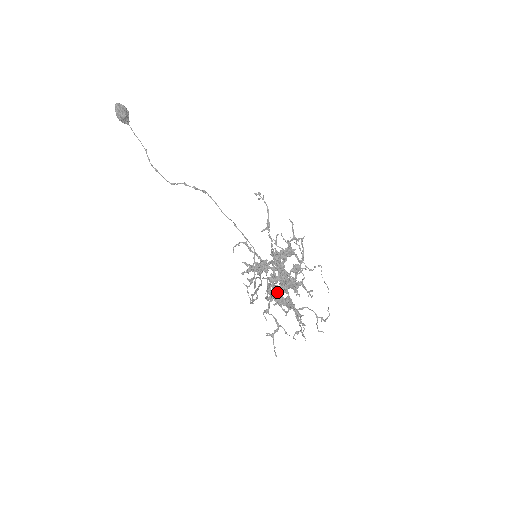
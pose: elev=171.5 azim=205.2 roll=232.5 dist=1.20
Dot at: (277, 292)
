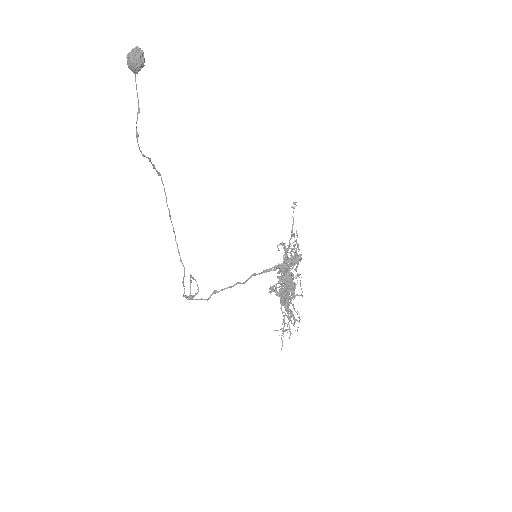
Dot at: (283, 292)
